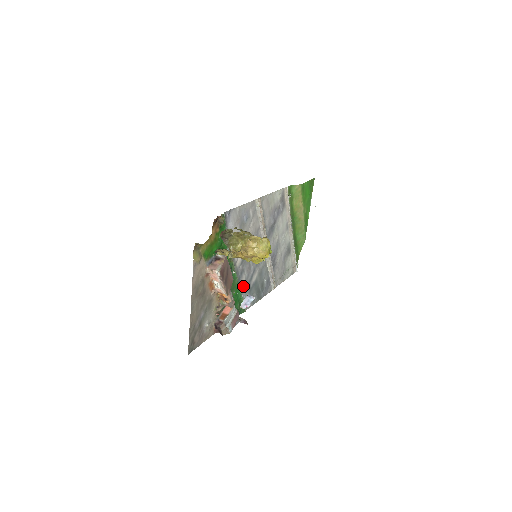
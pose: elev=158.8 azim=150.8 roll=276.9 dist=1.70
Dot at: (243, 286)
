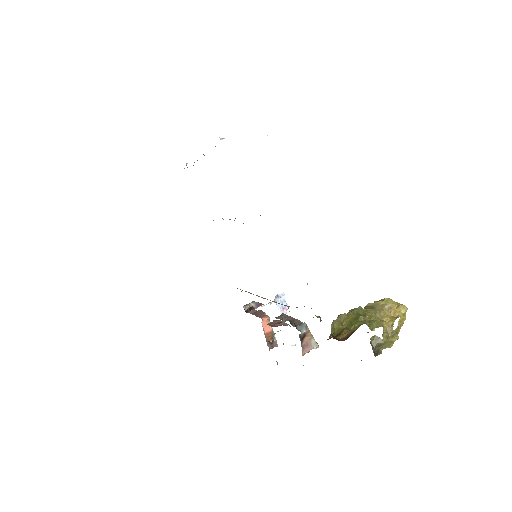
Dot at: occluded
